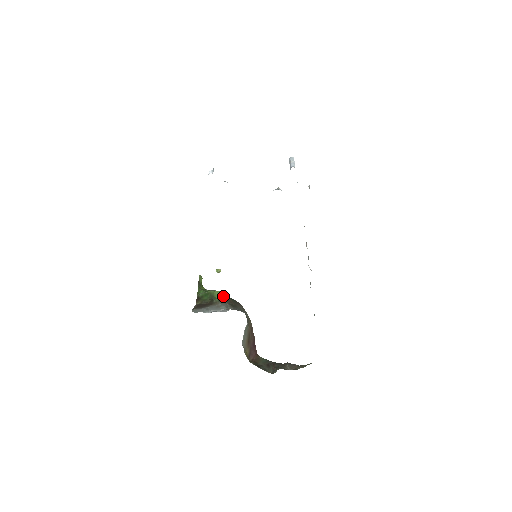
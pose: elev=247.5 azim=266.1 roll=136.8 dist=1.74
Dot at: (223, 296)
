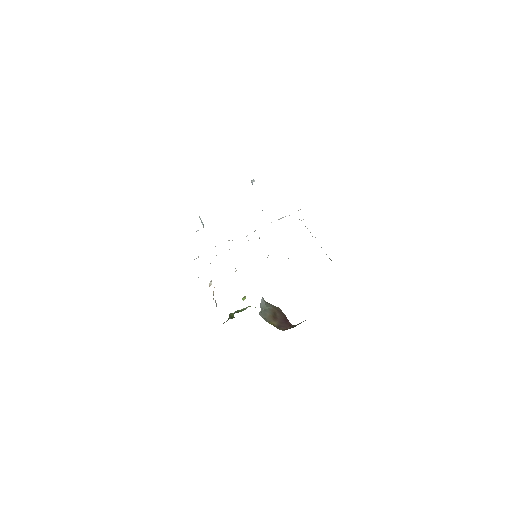
Dot at: occluded
